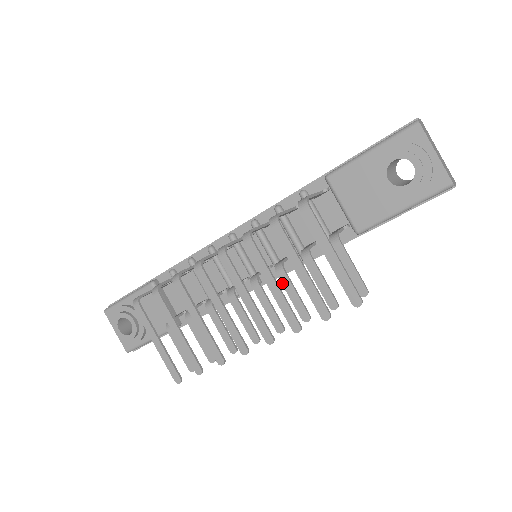
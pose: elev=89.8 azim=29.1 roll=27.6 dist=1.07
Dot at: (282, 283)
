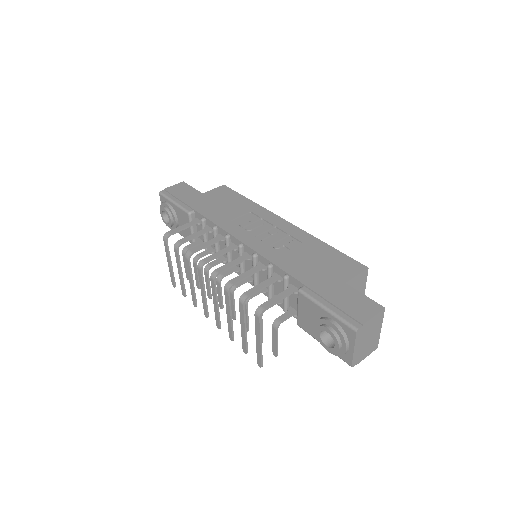
Dot at: occluded
